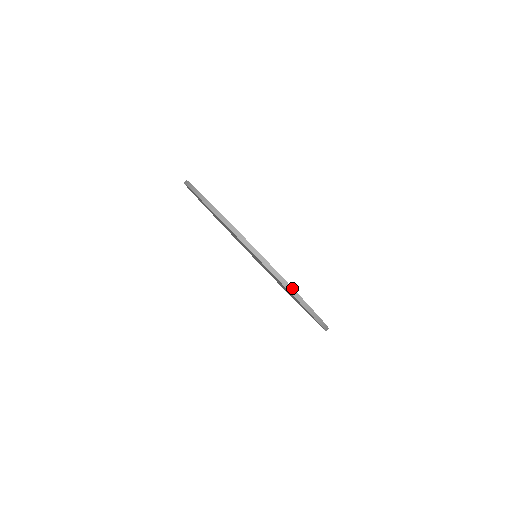
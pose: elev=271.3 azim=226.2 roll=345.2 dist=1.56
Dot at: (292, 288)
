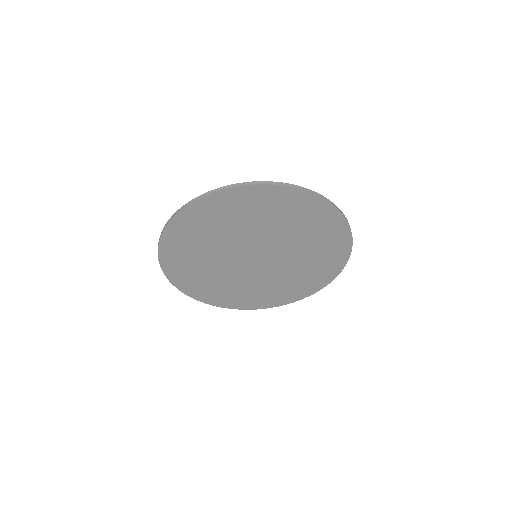
Dot at: (209, 192)
